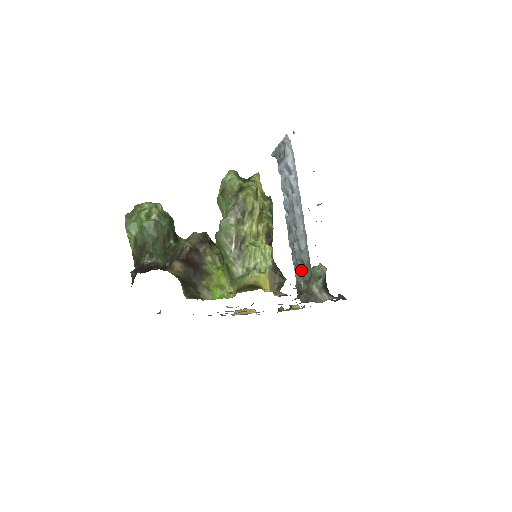
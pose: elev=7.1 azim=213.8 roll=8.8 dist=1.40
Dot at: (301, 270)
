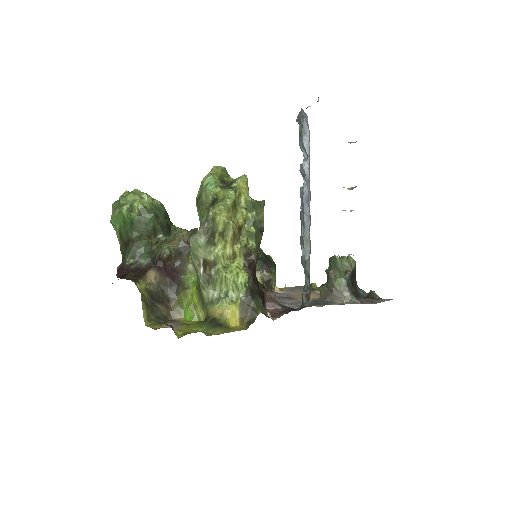
Dot at: (305, 279)
